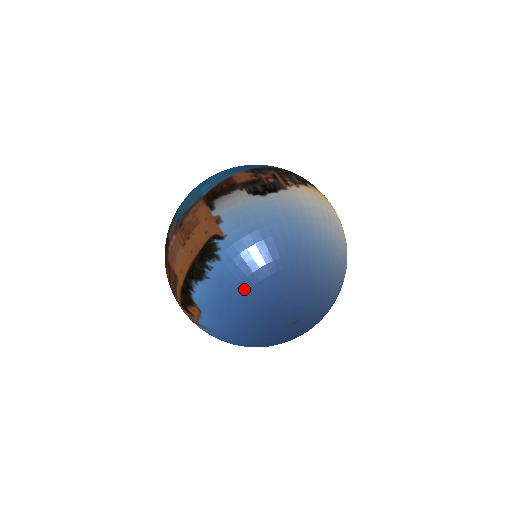
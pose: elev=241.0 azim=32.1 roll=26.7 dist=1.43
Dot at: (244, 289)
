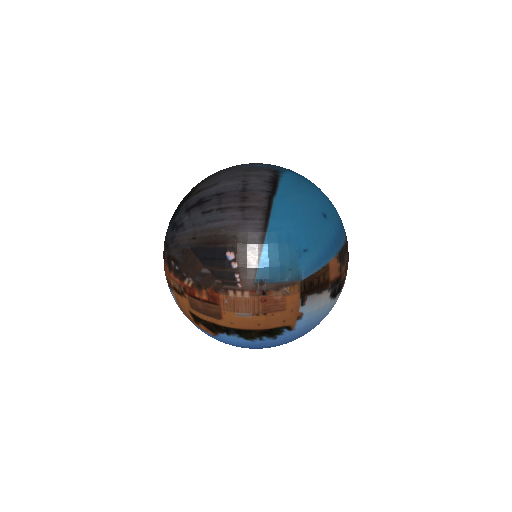
Dot at: occluded
